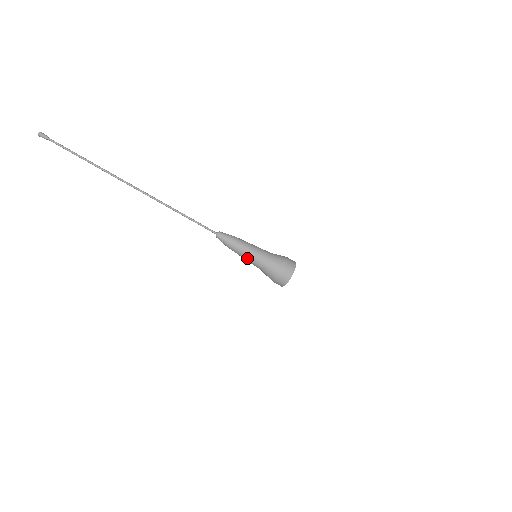
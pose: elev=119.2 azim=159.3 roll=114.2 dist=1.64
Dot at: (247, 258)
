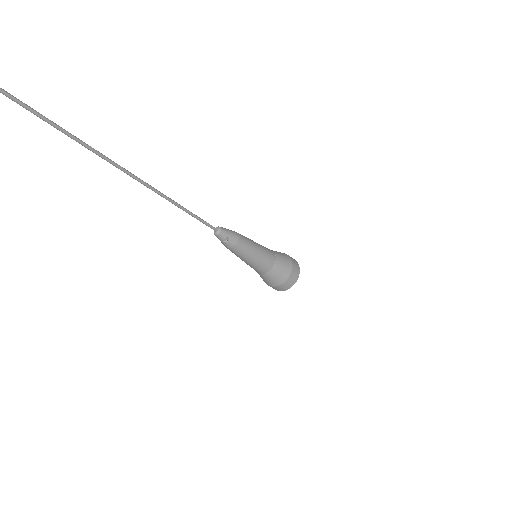
Dot at: (255, 258)
